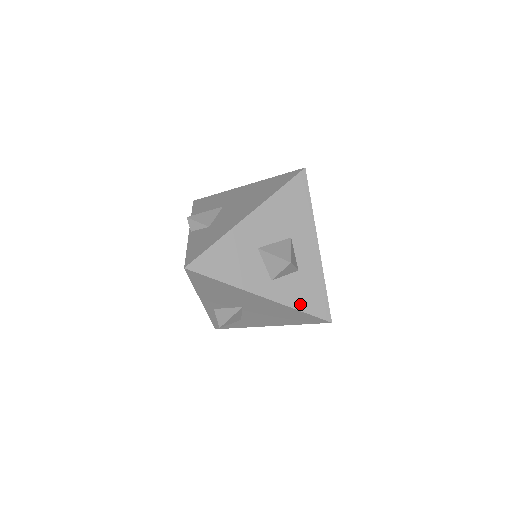
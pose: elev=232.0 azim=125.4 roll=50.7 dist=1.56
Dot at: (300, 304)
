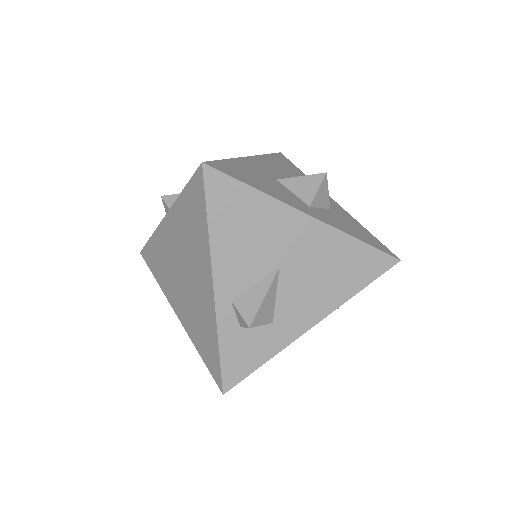
Dot at: (355, 235)
